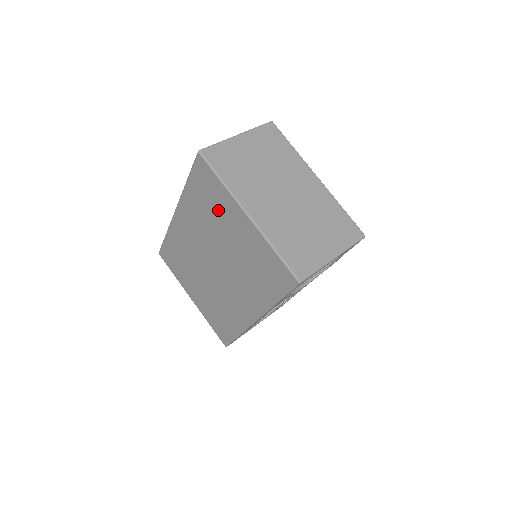
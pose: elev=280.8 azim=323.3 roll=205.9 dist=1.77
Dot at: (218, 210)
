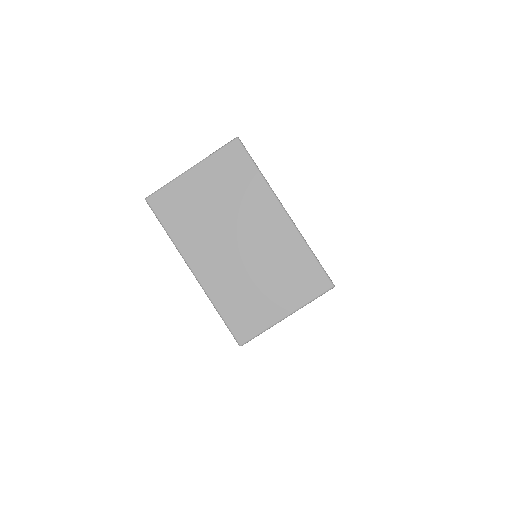
Dot at: occluded
